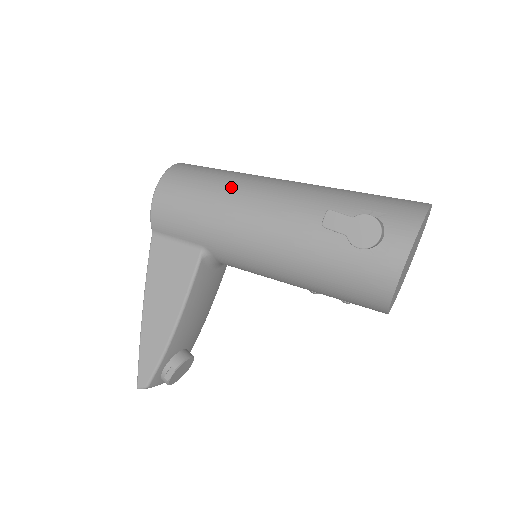
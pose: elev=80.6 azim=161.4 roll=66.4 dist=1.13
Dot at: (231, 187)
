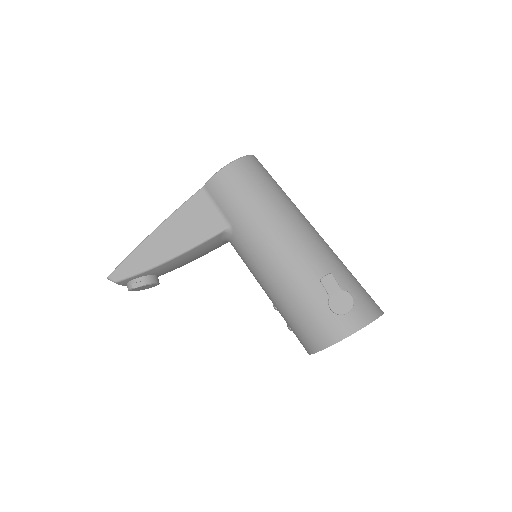
Dot at: (280, 205)
